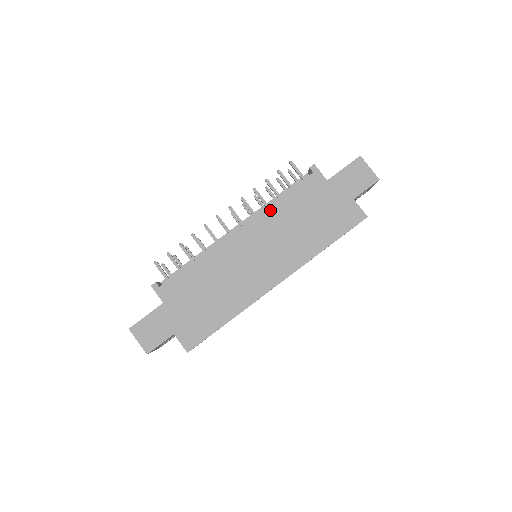
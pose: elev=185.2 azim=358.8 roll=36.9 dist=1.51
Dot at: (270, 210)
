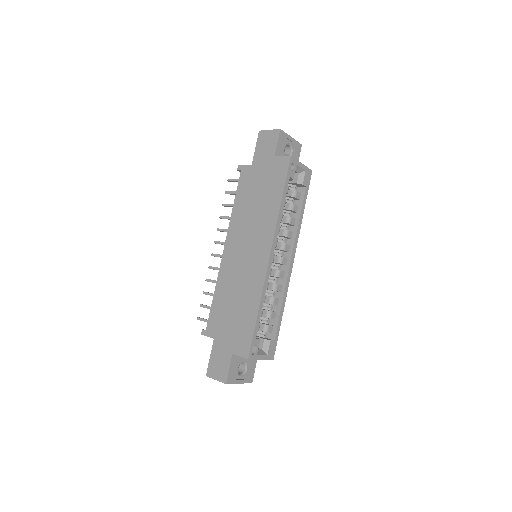
Dot at: (233, 218)
